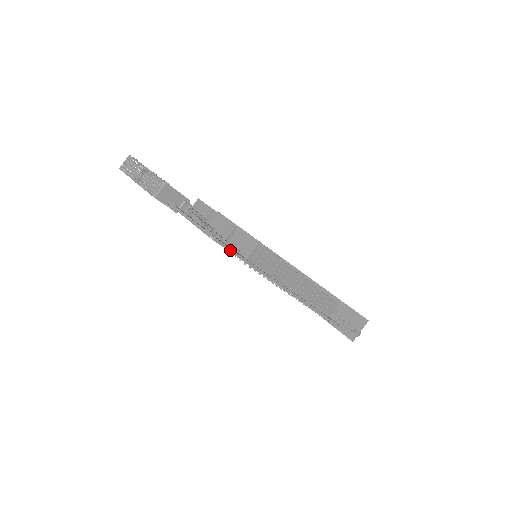
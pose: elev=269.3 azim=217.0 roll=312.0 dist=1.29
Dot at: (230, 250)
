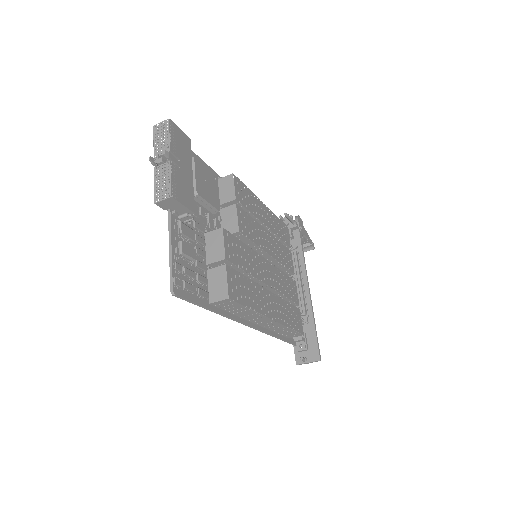
Dot at: (190, 301)
